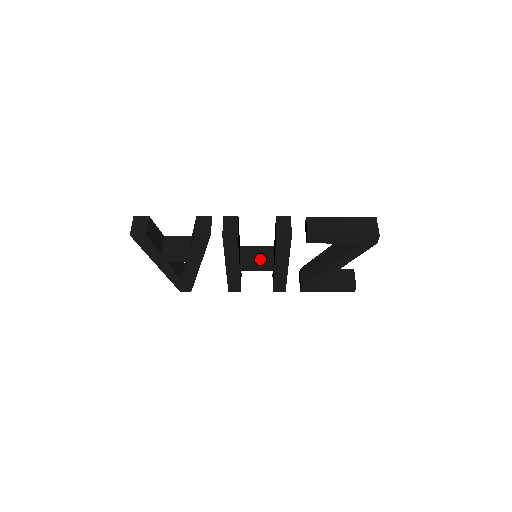
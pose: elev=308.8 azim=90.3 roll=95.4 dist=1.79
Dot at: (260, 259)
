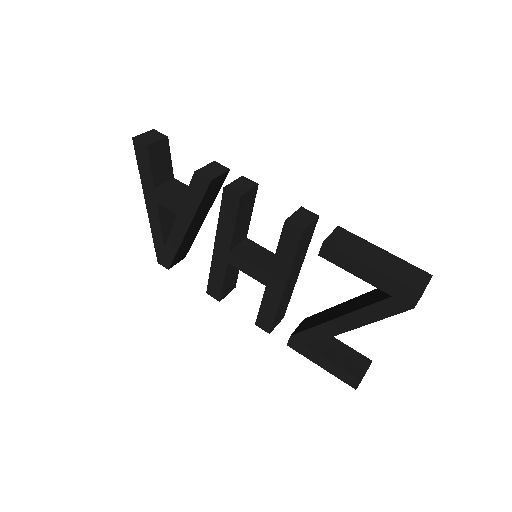
Dot at: (258, 260)
